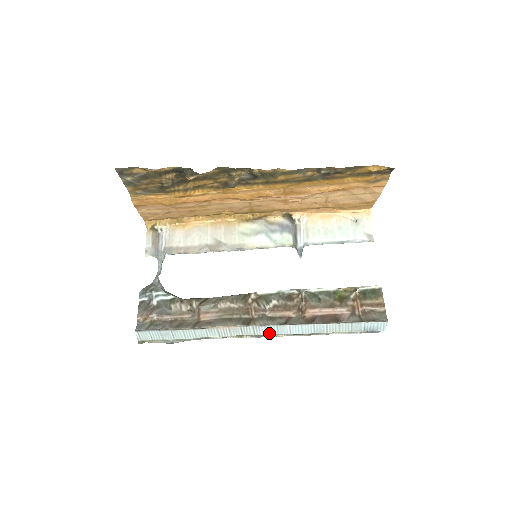
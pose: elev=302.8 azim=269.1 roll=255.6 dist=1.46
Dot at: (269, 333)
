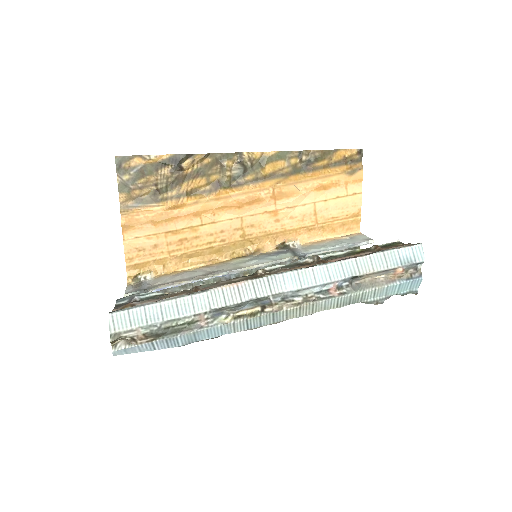
Dot at: (289, 287)
